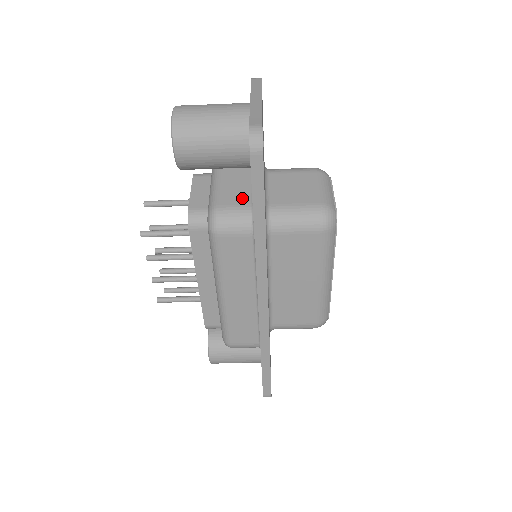
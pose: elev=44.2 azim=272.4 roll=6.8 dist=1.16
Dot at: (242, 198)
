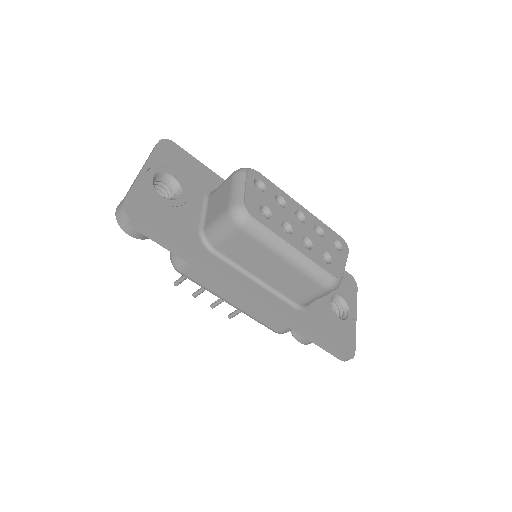
Dot at: occluded
